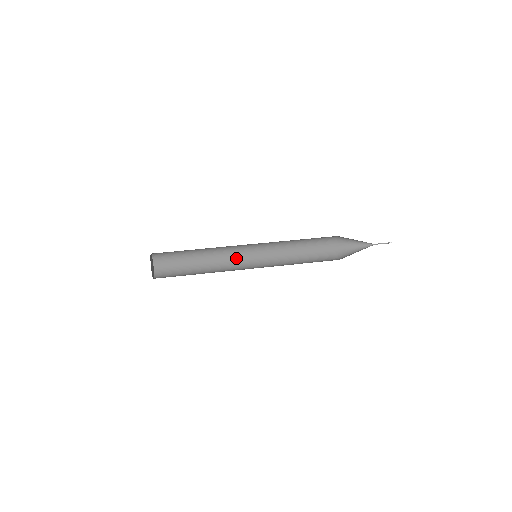
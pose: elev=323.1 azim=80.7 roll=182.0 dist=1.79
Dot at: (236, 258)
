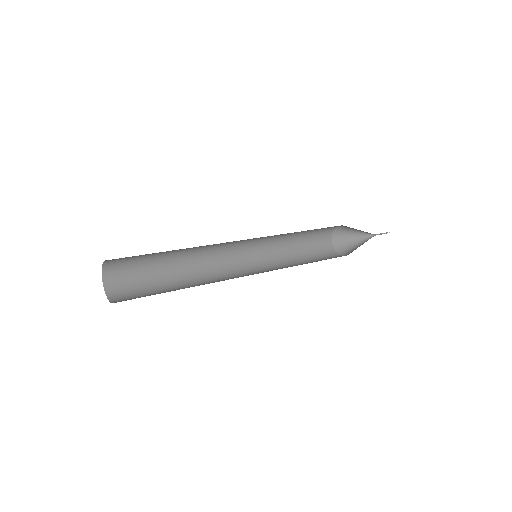
Dot at: (229, 274)
